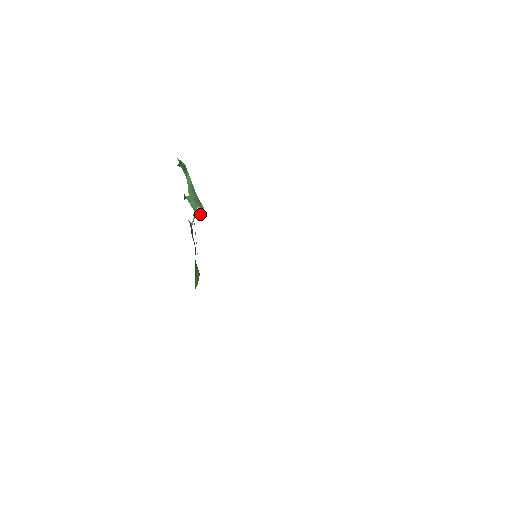
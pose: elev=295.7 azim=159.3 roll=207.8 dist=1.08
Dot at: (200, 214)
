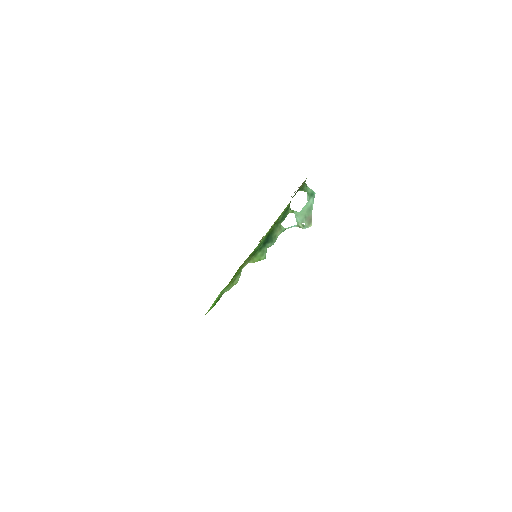
Dot at: (304, 228)
